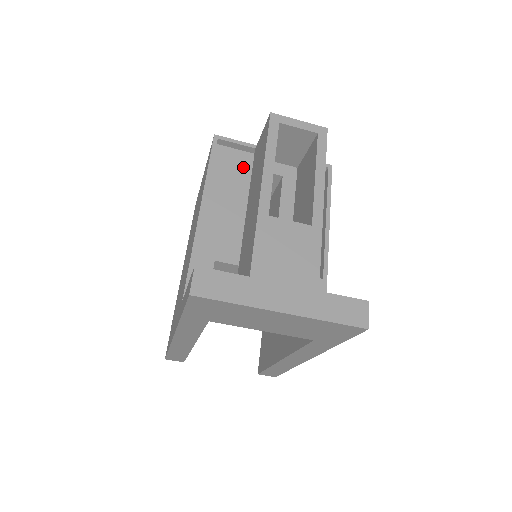
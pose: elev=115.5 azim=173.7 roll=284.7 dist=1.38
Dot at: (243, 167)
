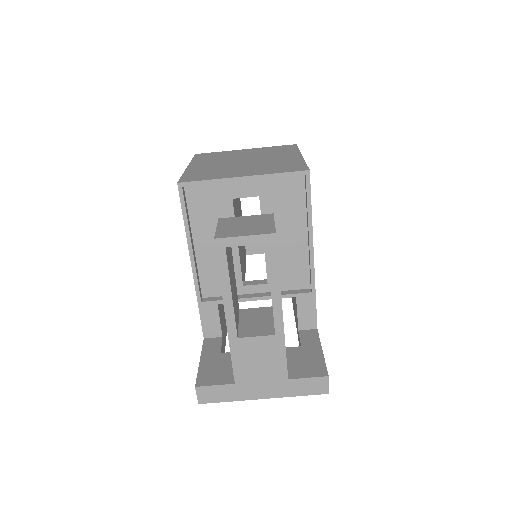
Dot at: (217, 201)
